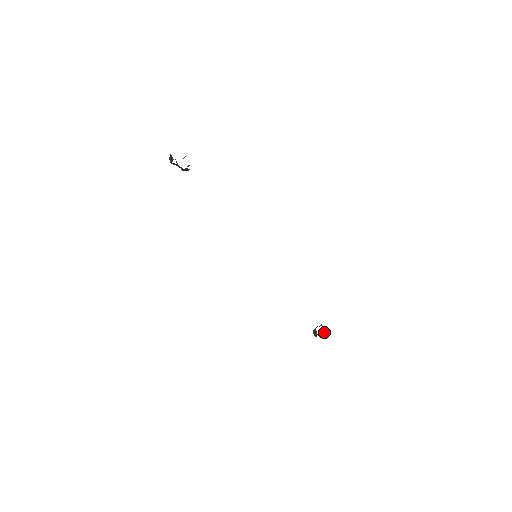
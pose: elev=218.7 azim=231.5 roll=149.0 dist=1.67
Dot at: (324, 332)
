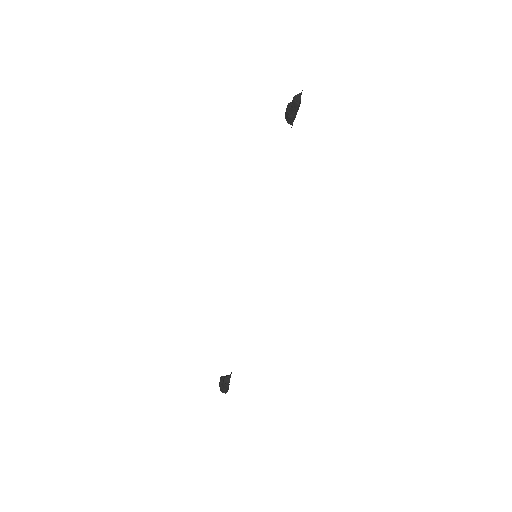
Dot at: occluded
